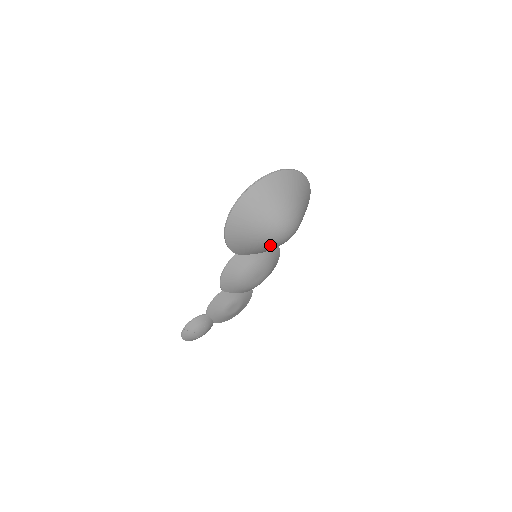
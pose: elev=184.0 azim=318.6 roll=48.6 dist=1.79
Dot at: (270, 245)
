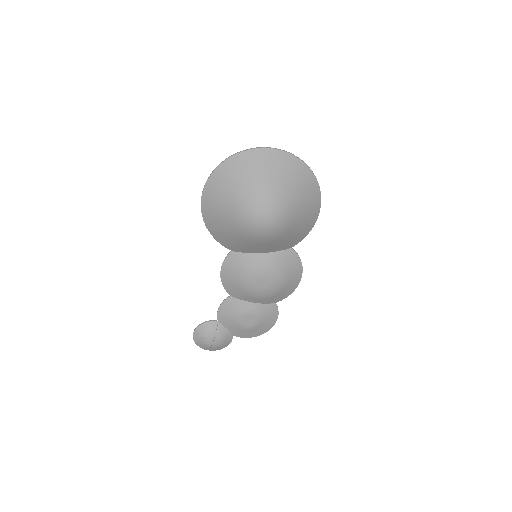
Dot at: (251, 238)
